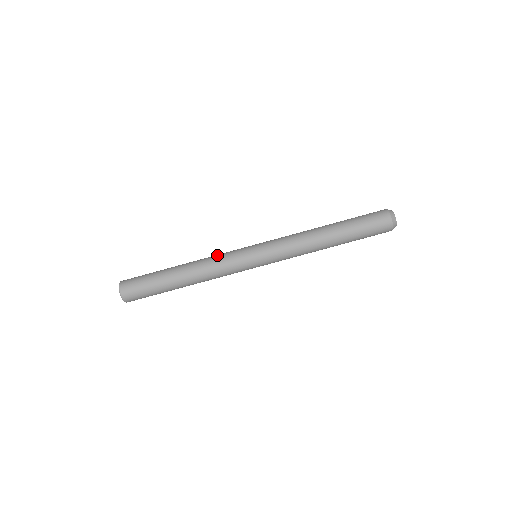
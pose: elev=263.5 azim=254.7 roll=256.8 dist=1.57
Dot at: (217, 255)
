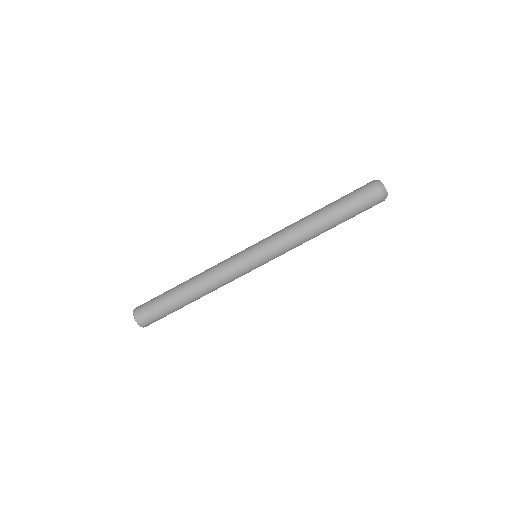
Dot at: (221, 273)
